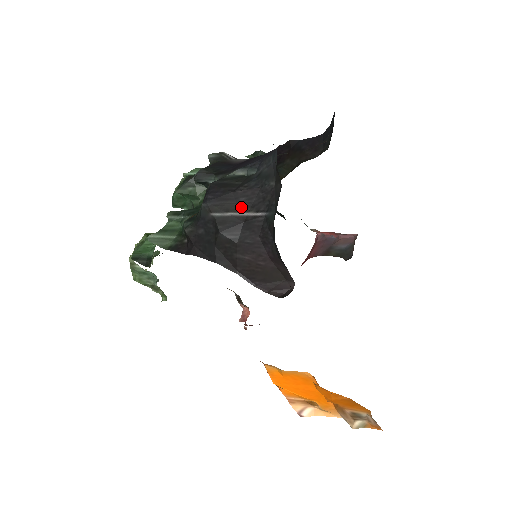
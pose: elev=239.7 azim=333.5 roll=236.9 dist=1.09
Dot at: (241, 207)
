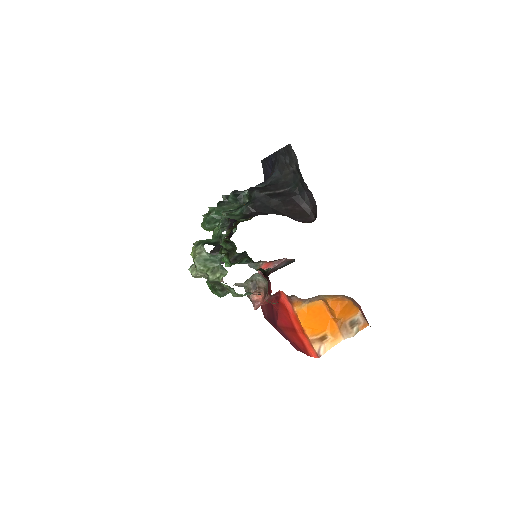
Dot at: (274, 190)
